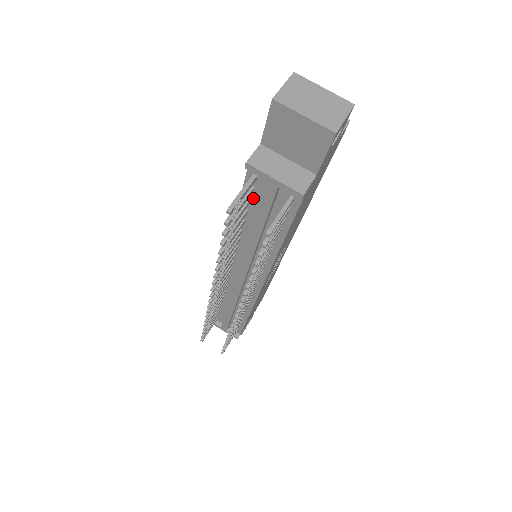
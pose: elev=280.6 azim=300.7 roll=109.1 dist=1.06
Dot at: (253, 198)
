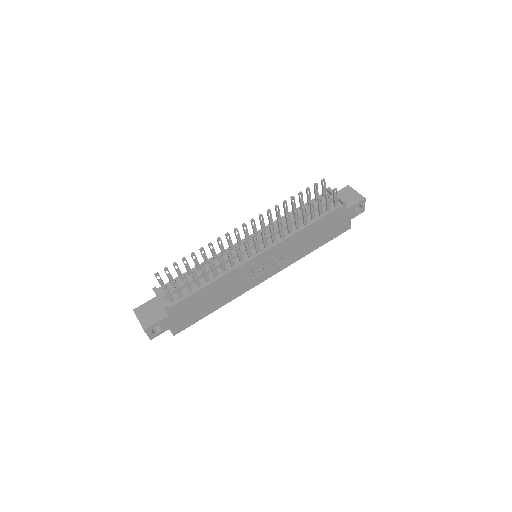
Dot at: occluded
